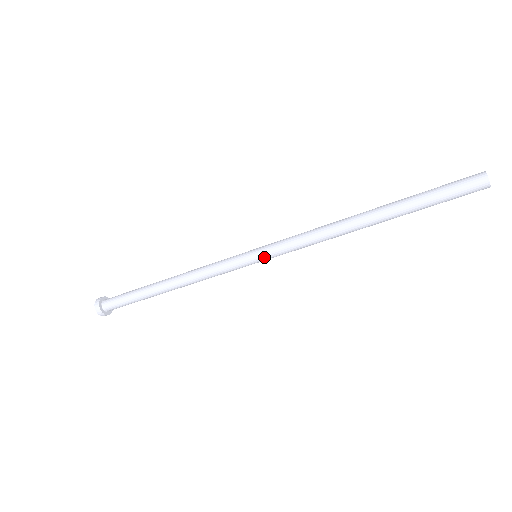
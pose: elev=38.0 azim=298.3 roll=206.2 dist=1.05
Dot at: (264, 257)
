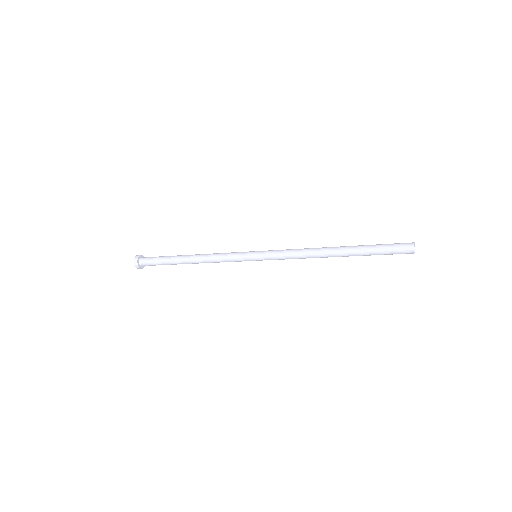
Dot at: (261, 259)
